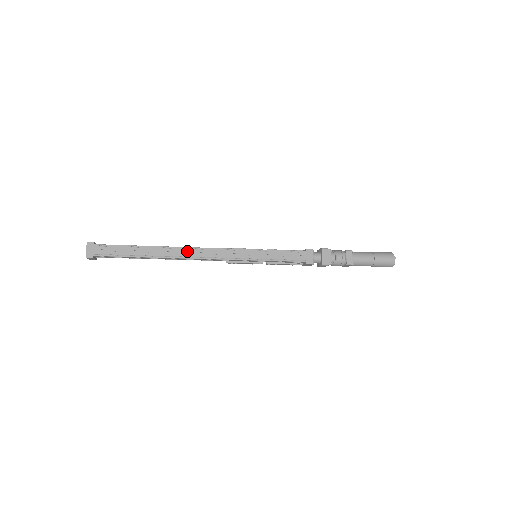
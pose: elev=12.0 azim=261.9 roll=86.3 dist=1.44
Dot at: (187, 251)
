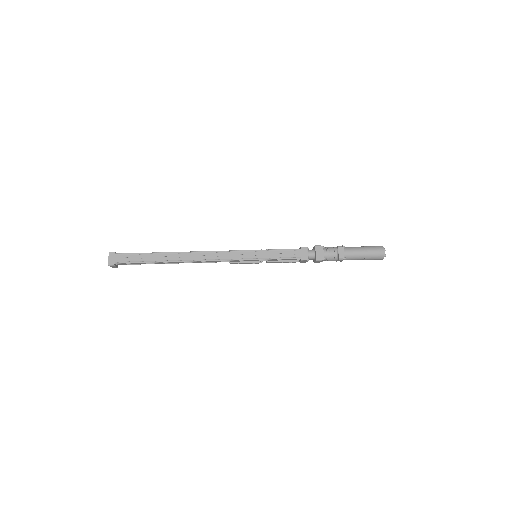
Dot at: (194, 255)
